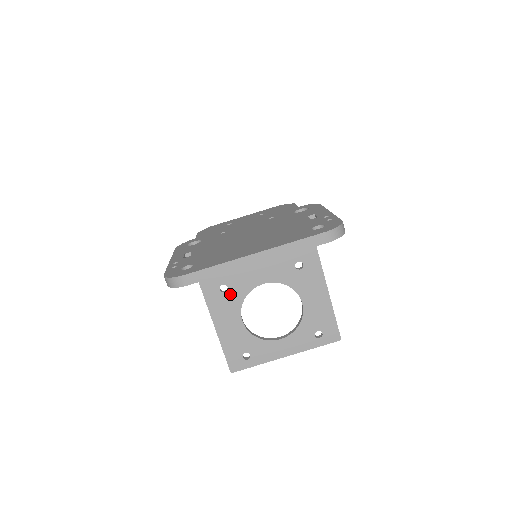
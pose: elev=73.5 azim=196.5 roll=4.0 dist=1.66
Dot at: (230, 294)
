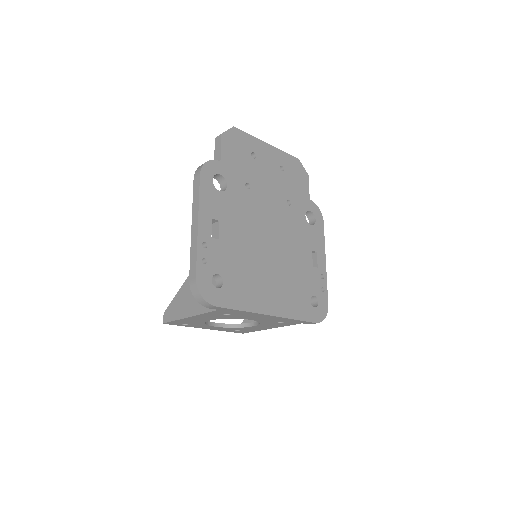
Dot at: (225, 316)
